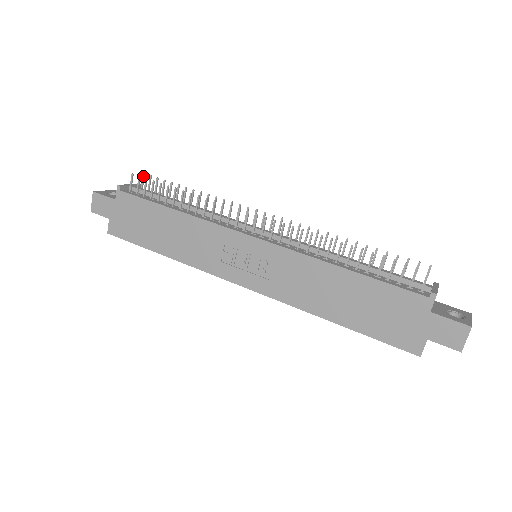
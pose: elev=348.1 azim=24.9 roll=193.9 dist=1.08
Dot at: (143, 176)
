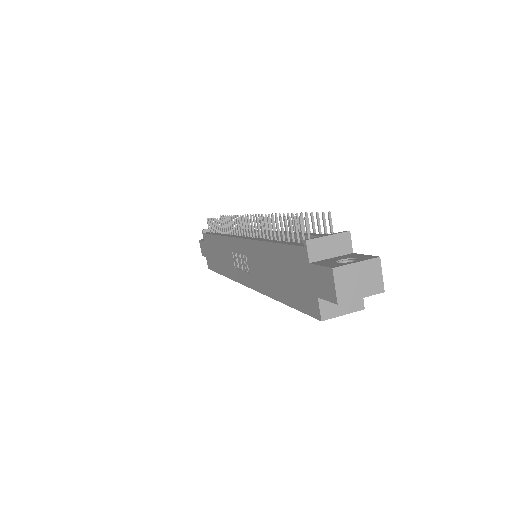
Dot at: occluded
